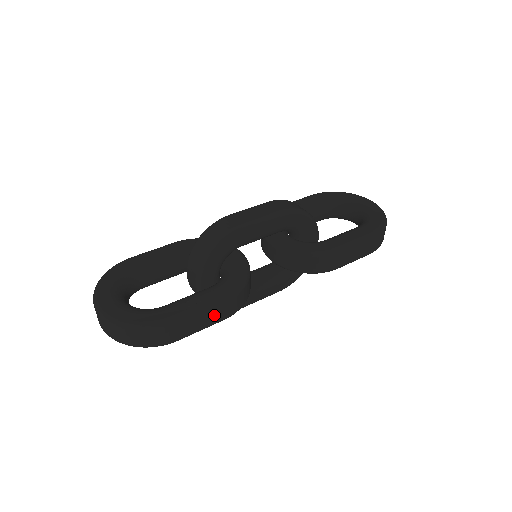
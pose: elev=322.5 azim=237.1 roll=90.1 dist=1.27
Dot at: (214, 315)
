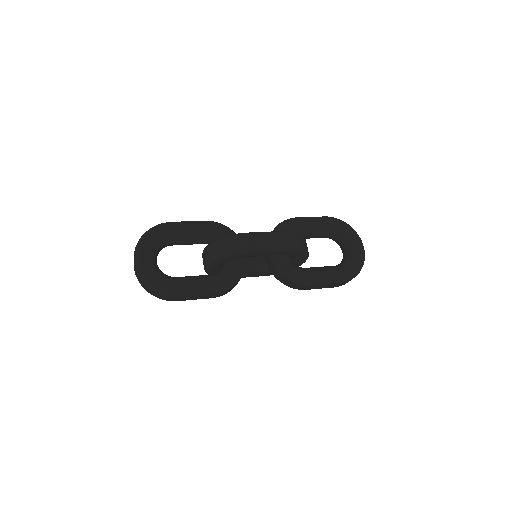
Dot at: (206, 296)
